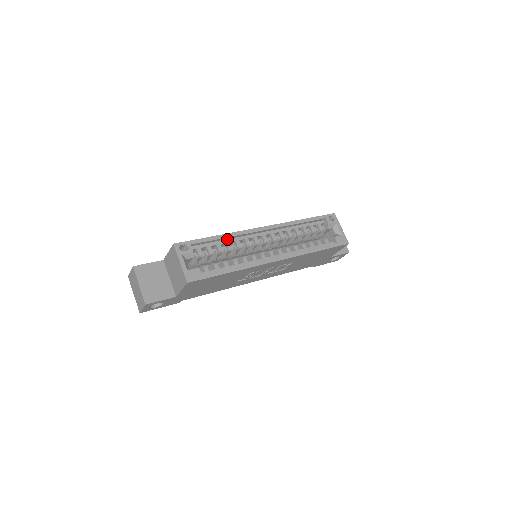
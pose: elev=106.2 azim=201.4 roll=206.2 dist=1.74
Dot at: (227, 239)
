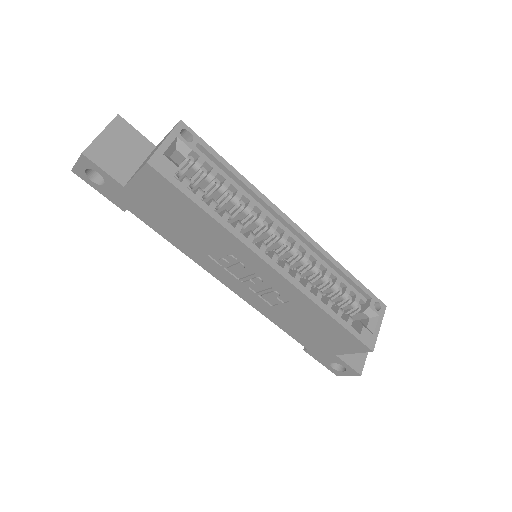
Dot at: (243, 189)
